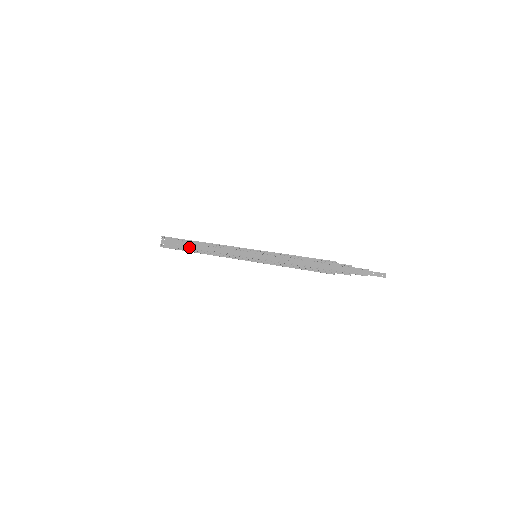
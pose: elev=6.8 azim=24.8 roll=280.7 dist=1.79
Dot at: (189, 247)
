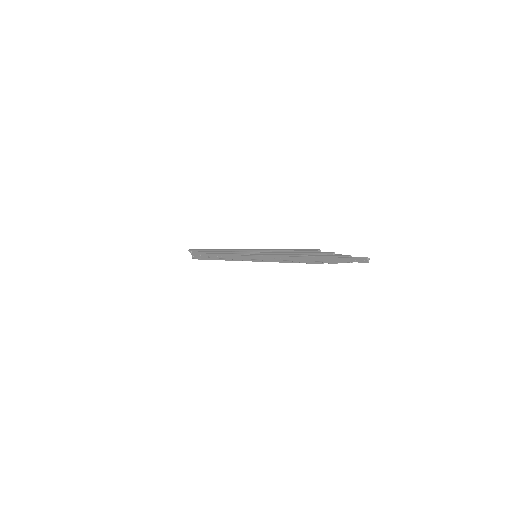
Dot at: (209, 257)
